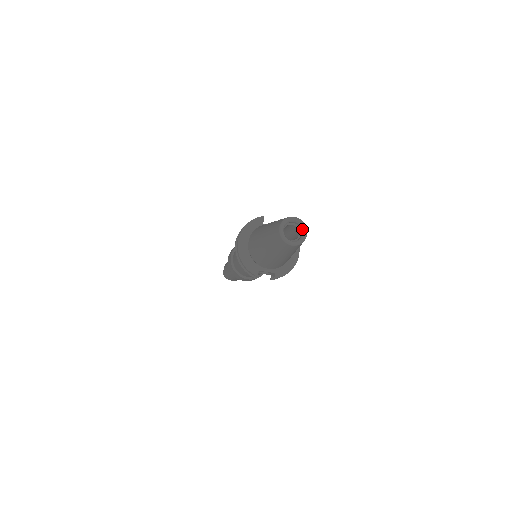
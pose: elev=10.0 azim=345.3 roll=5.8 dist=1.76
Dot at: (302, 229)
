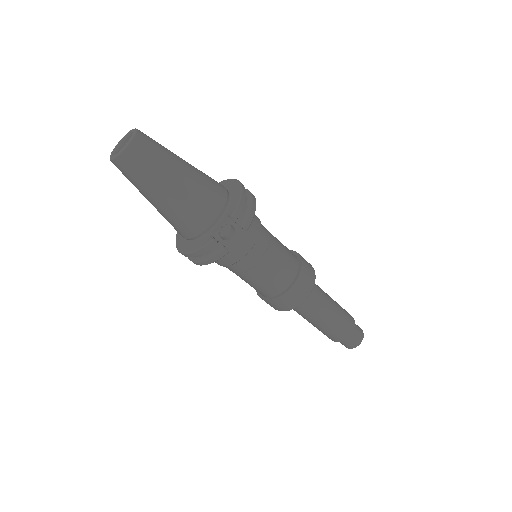
Dot at: (131, 135)
